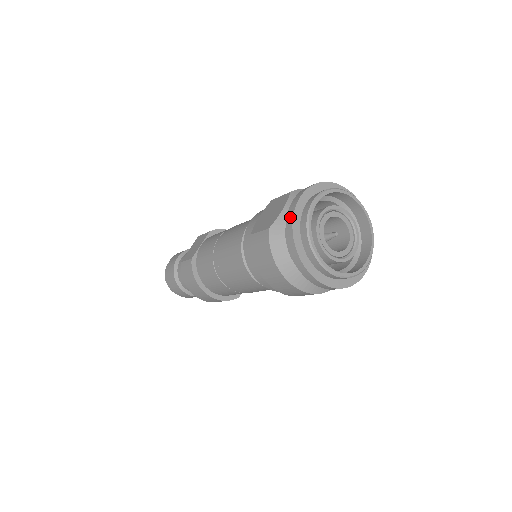
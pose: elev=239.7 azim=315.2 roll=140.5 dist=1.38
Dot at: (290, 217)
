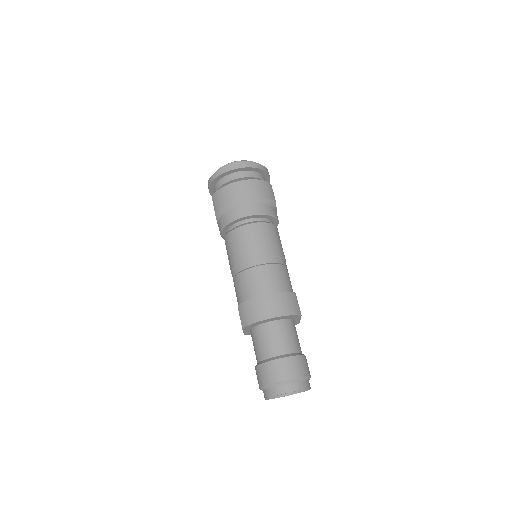
Dot at: (209, 183)
